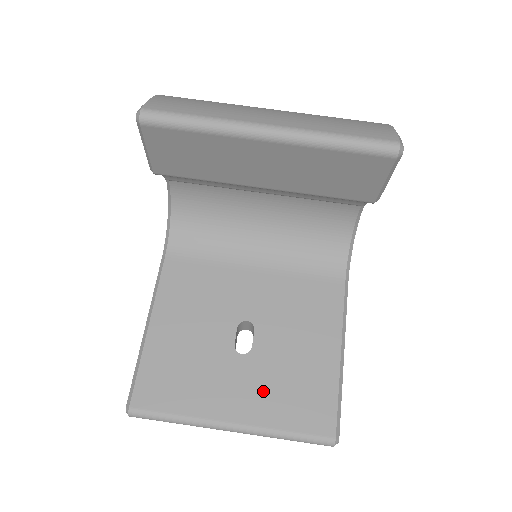
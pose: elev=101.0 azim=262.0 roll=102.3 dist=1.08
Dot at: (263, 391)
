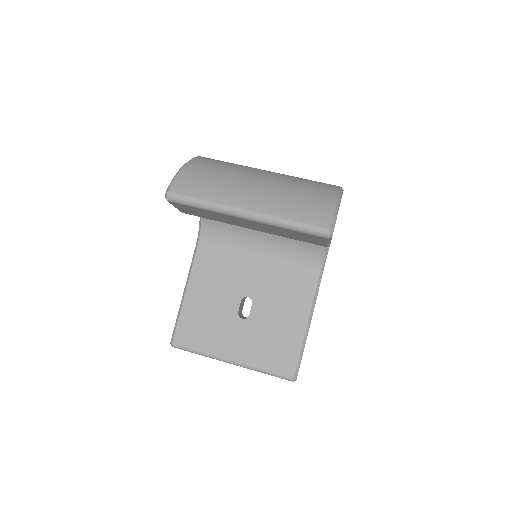
Dot at: (253, 344)
